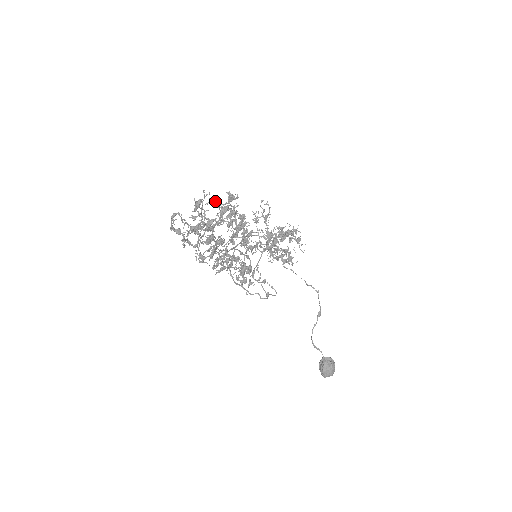
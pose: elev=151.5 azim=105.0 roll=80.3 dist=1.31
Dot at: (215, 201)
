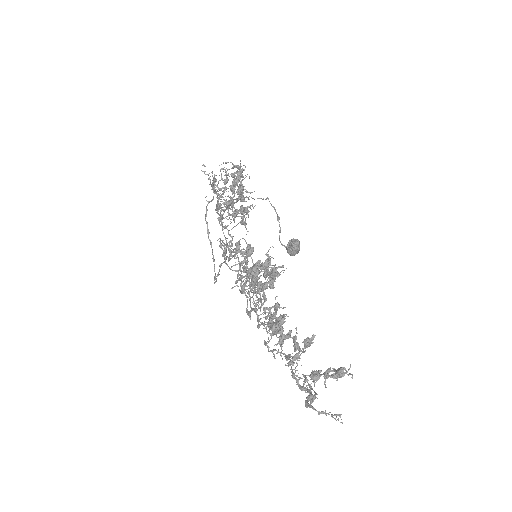
Dot at: (265, 296)
